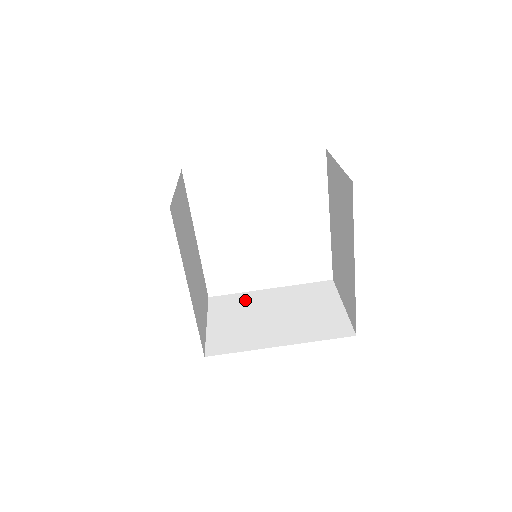
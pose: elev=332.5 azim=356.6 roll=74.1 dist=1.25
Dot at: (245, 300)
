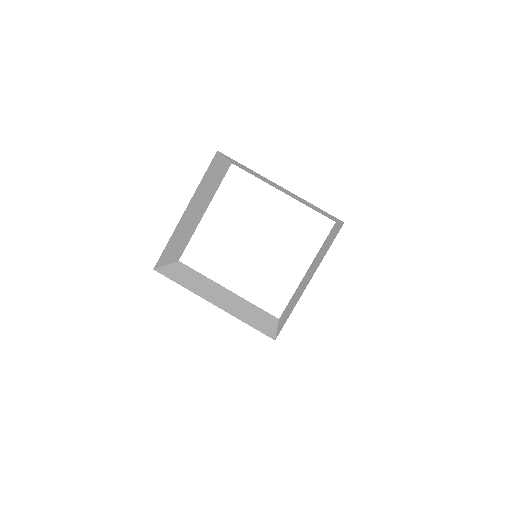
Dot at: occluded
